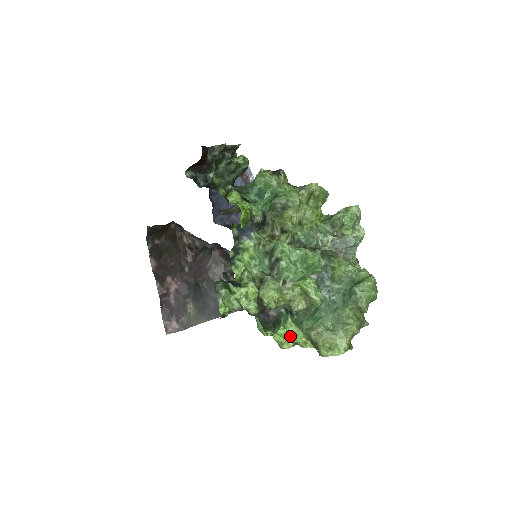
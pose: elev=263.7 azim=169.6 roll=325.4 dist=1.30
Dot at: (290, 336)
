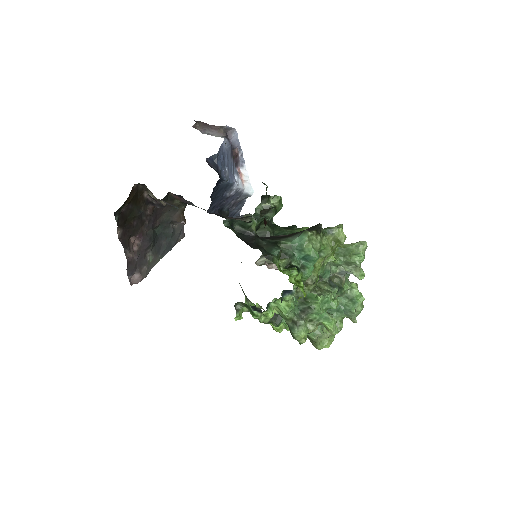
Dot at: (289, 330)
